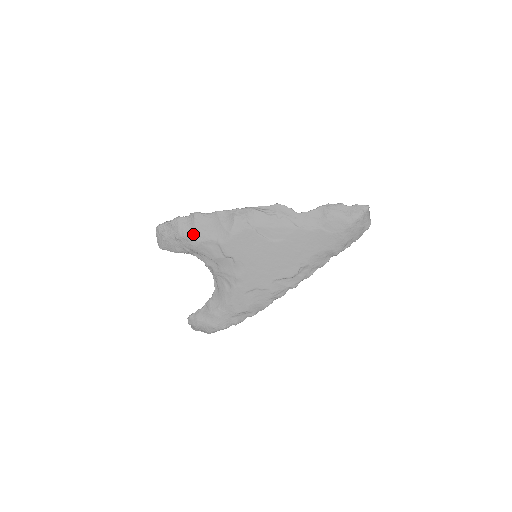
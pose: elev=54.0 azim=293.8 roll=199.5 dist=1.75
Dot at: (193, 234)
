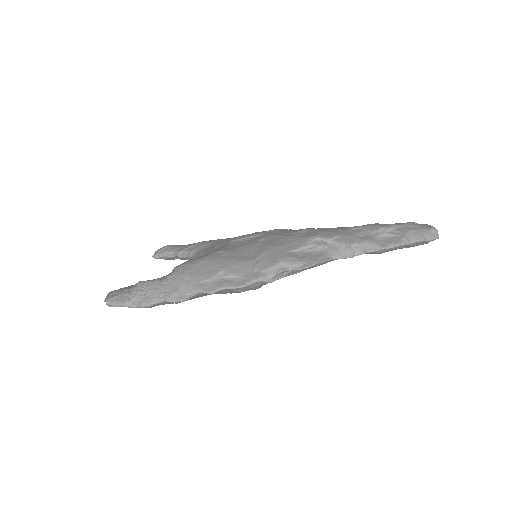
Dot at: occluded
